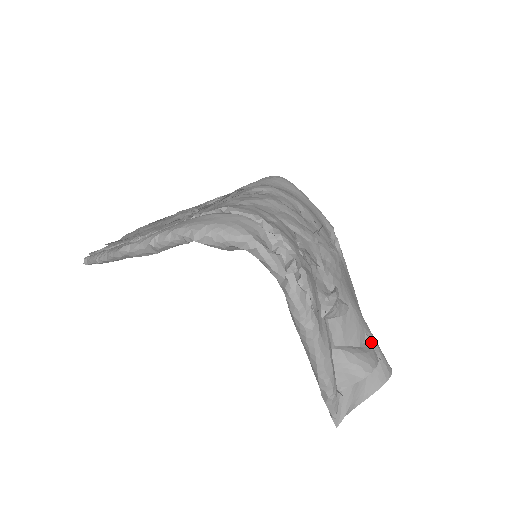
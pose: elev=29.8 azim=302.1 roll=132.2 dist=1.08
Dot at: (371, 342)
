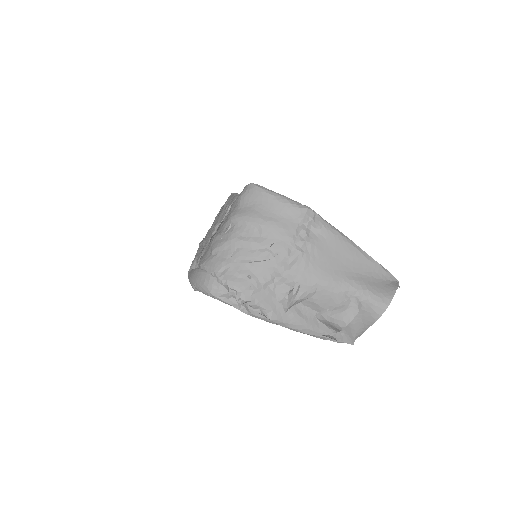
Dot at: (355, 296)
